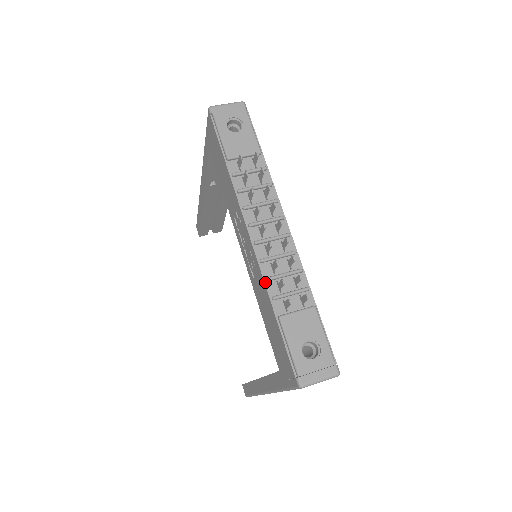
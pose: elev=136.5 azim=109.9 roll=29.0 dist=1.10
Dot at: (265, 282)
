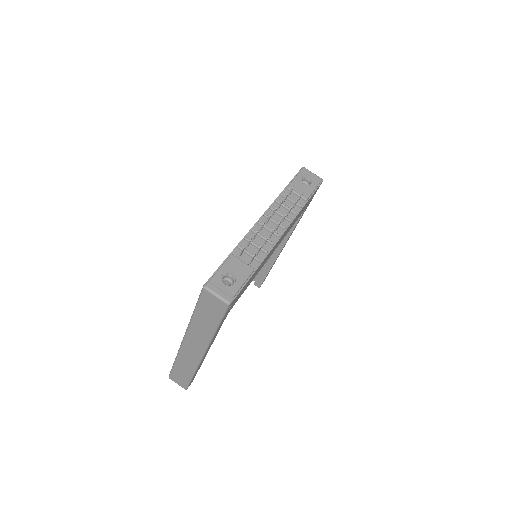
Dot at: (243, 239)
